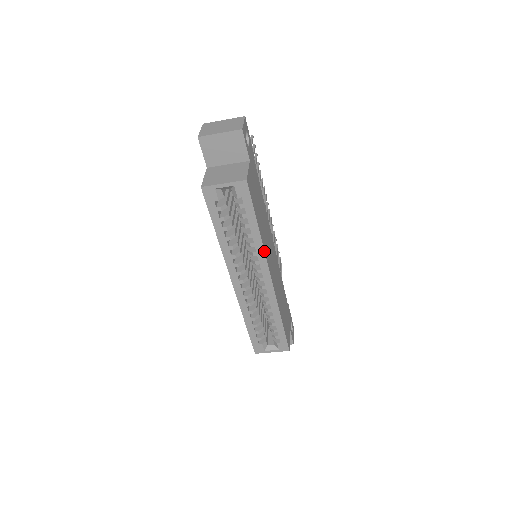
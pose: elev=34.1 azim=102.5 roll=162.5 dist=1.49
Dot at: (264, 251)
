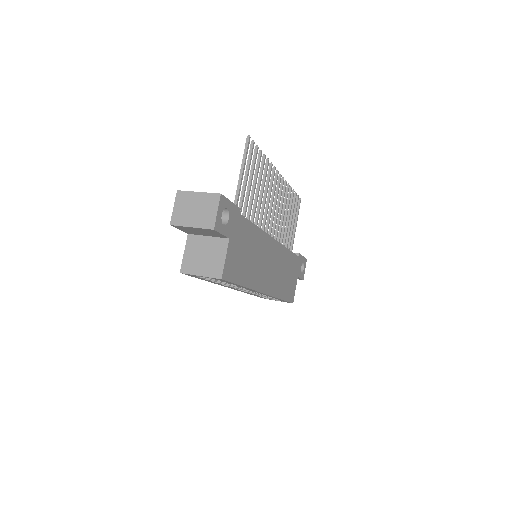
Dot at: (253, 290)
